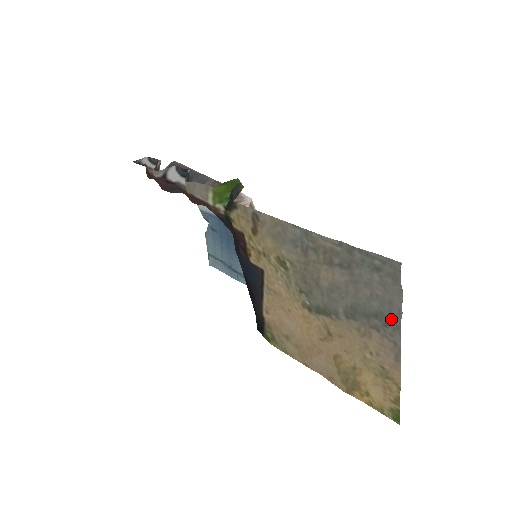
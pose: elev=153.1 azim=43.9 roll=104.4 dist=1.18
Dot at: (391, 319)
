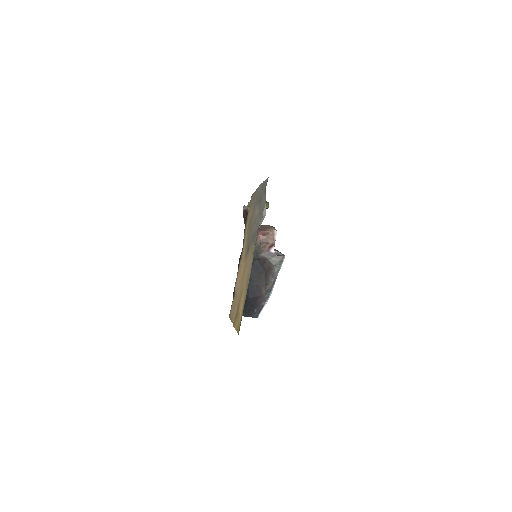
Dot at: (259, 225)
